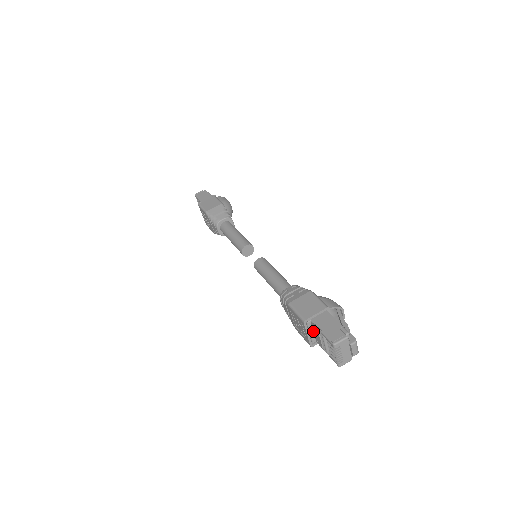
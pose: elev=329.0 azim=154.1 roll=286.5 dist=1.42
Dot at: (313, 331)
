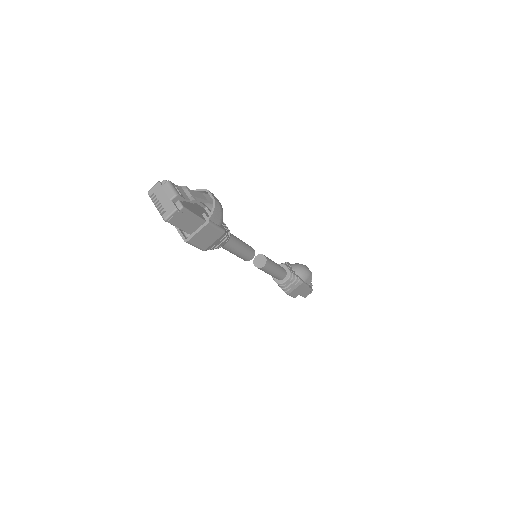
Dot at: occluded
